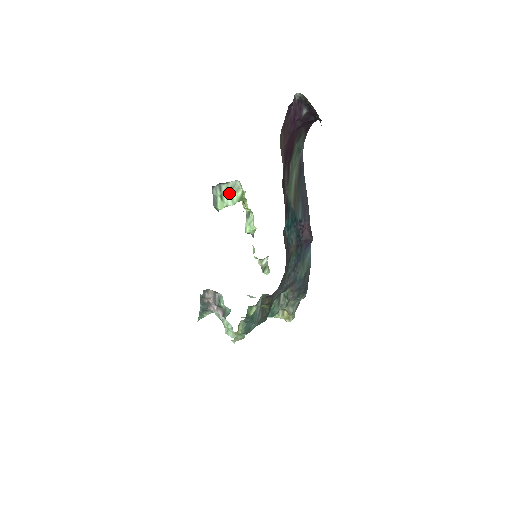
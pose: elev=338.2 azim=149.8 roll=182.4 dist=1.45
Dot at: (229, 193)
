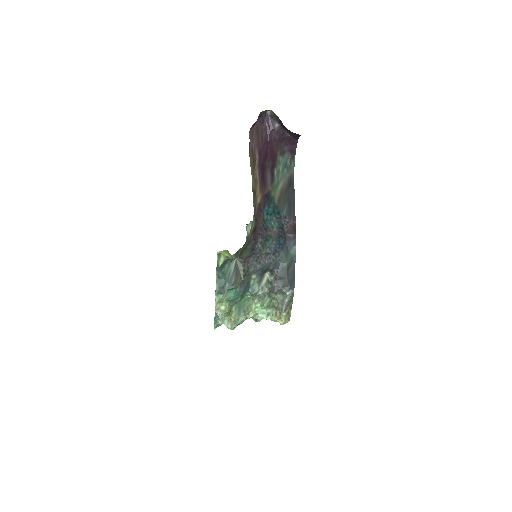
Dot at: occluded
